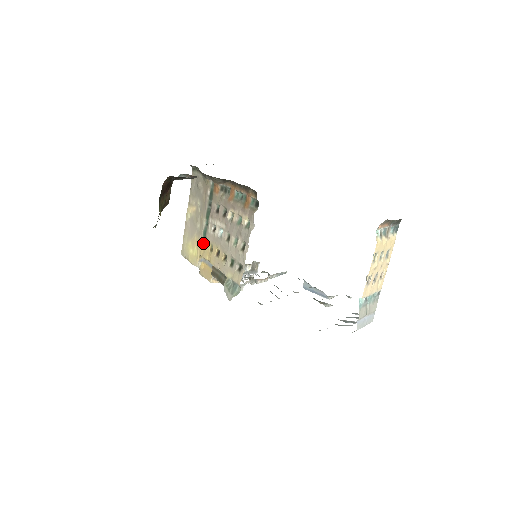
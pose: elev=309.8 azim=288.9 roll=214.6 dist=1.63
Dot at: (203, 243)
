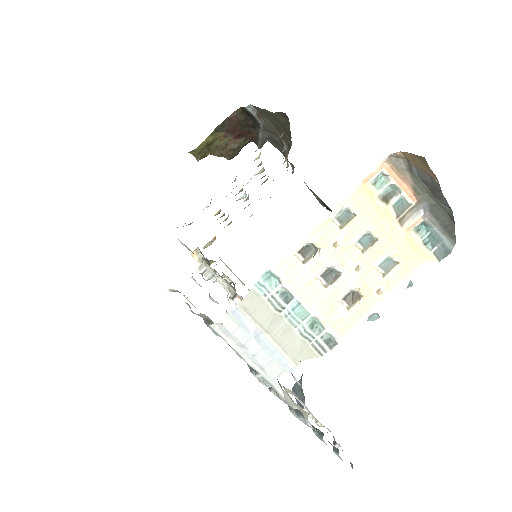
Dot at: (229, 224)
